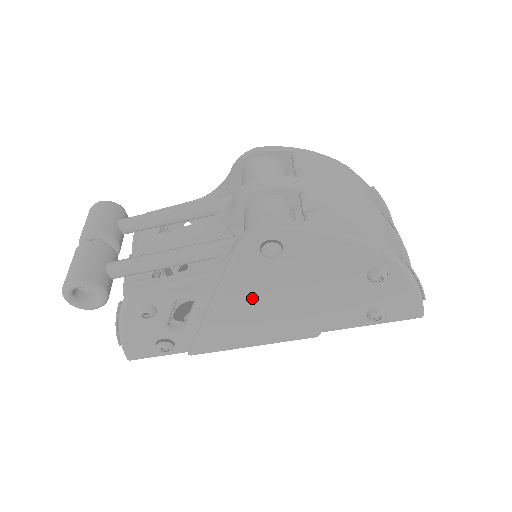
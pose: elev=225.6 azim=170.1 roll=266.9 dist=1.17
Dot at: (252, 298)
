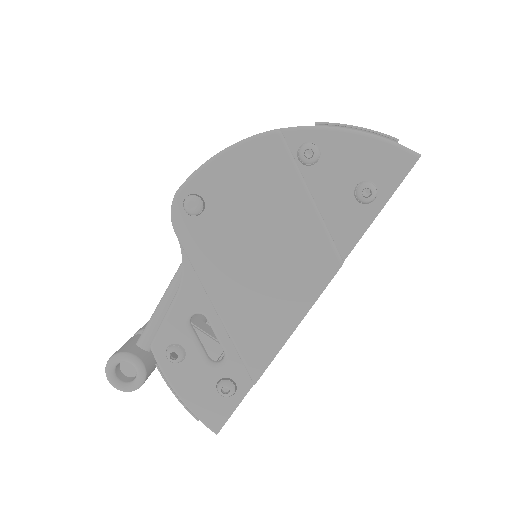
Dot at: (234, 268)
